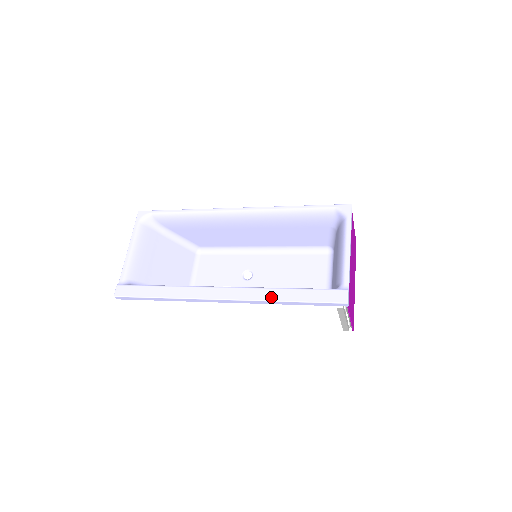
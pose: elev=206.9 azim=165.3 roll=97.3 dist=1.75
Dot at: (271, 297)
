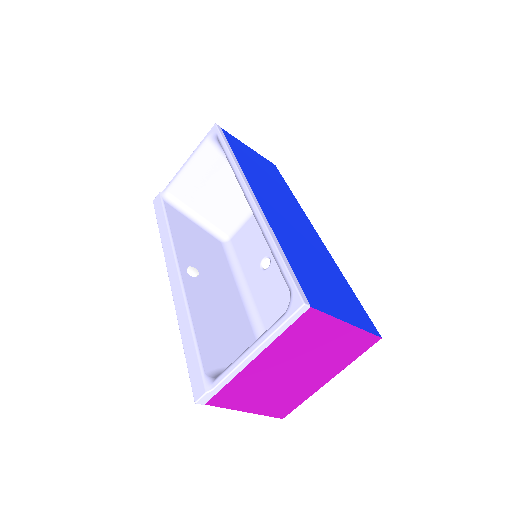
Dot at: (180, 320)
